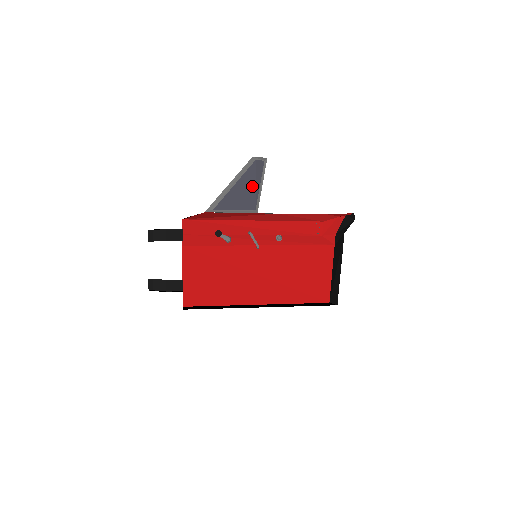
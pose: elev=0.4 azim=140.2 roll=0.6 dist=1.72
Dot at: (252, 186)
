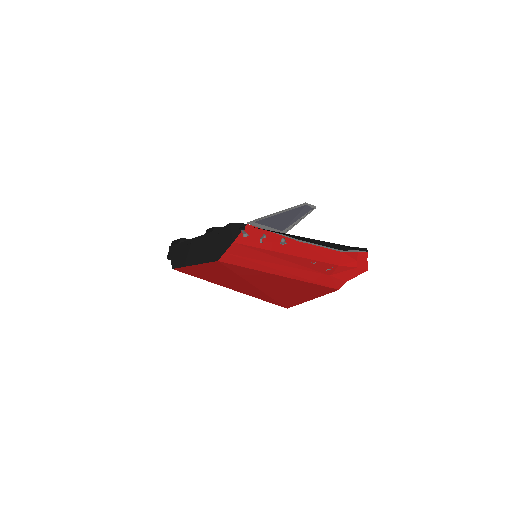
Dot at: (292, 217)
